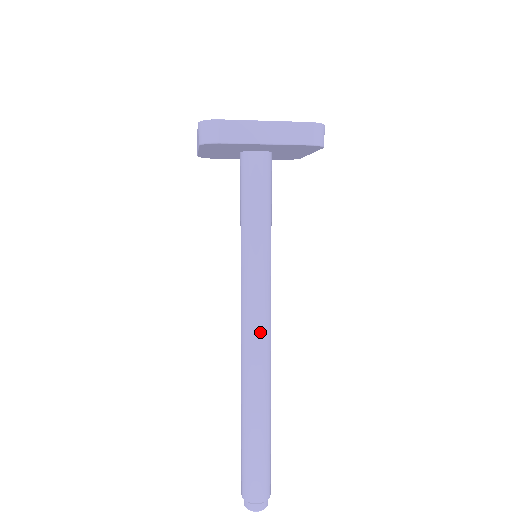
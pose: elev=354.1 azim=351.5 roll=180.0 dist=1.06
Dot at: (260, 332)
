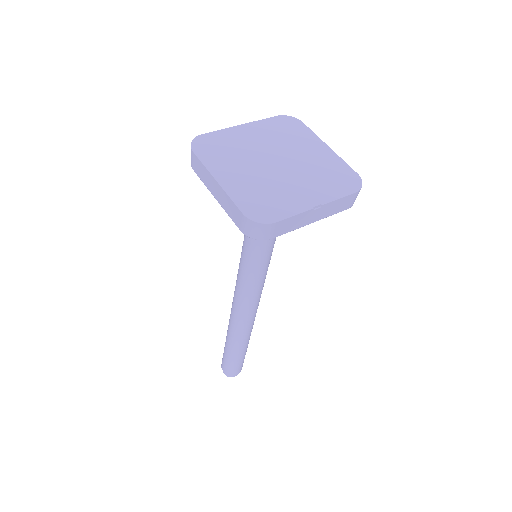
Dot at: (255, 306)
